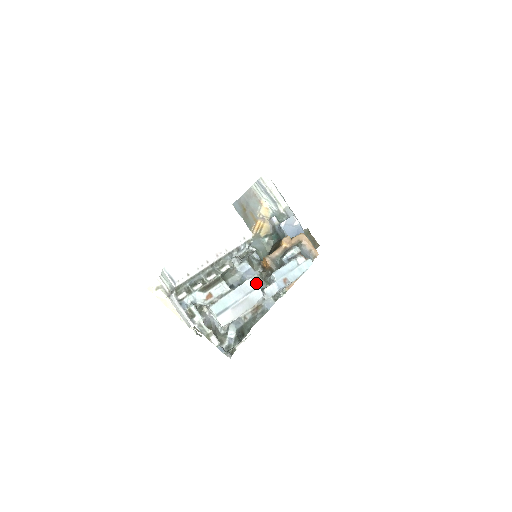
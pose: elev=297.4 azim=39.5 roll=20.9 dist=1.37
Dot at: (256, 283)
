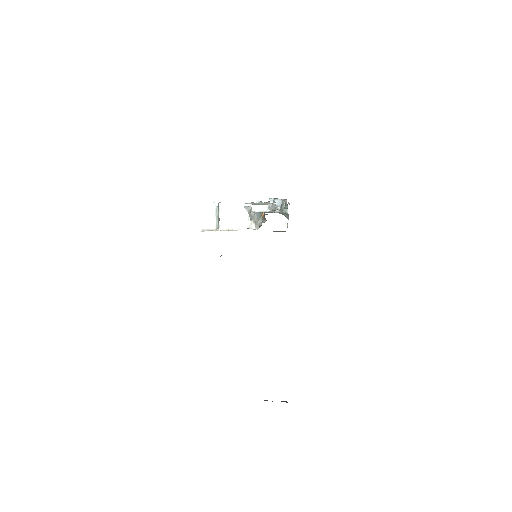
Dot at: occluded
